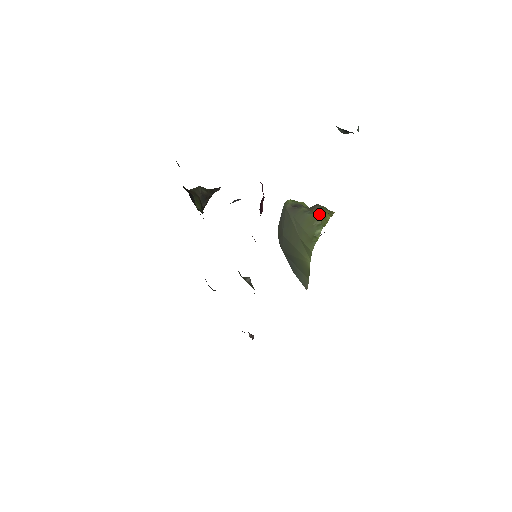
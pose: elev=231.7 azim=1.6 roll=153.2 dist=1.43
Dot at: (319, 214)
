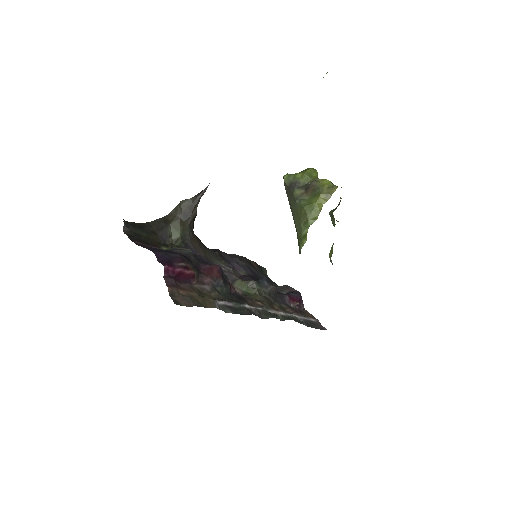
Dot at: (305, 207)
